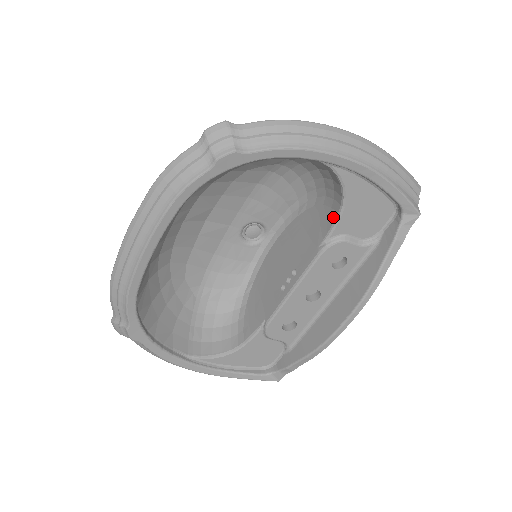
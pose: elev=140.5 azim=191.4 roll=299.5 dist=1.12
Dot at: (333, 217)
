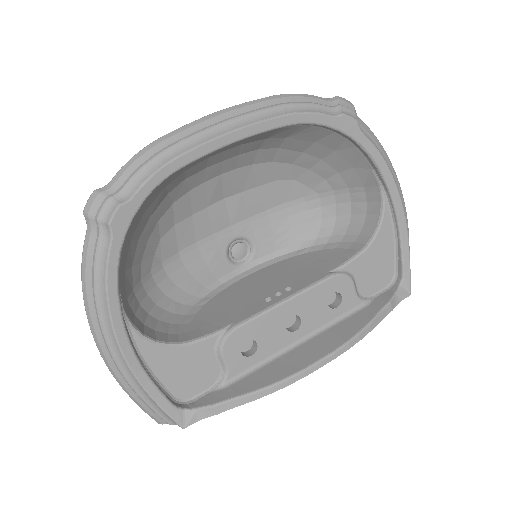
Dot at: (352, 253)
